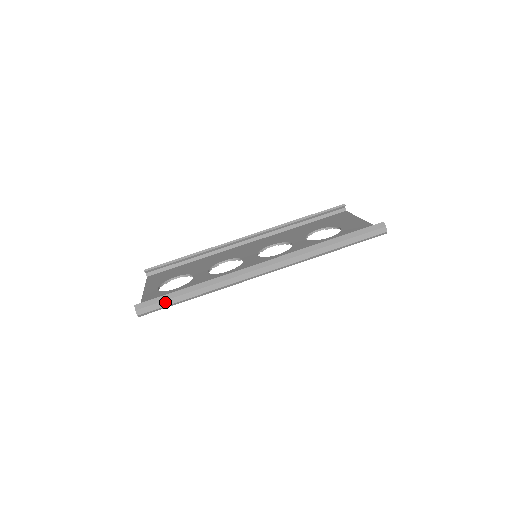
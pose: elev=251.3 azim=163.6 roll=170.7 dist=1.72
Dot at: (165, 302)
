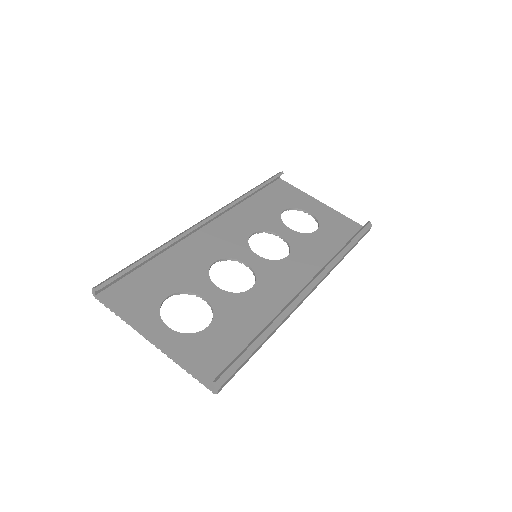
Dot at: (244, 363)
